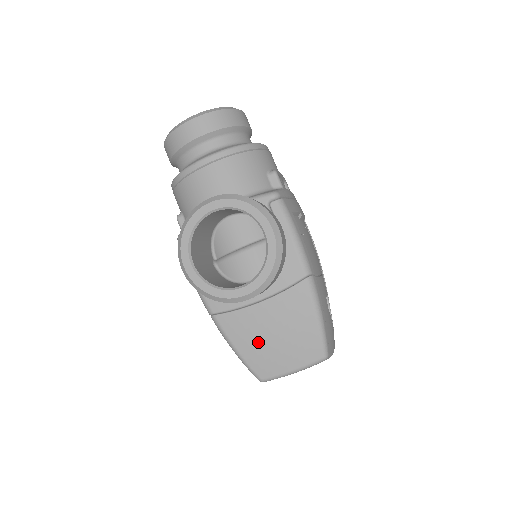
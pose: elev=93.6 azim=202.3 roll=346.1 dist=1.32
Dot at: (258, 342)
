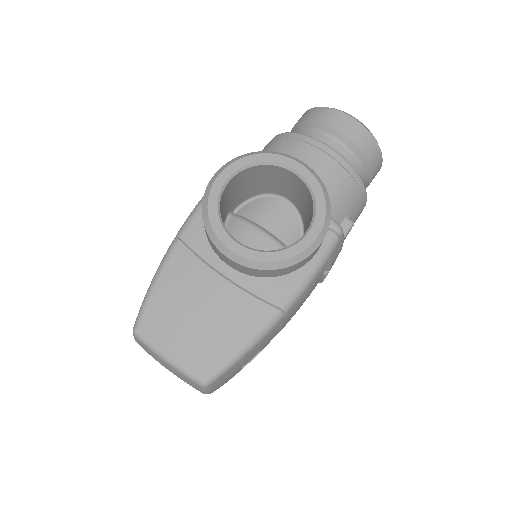
Dot at: (179, 301)
